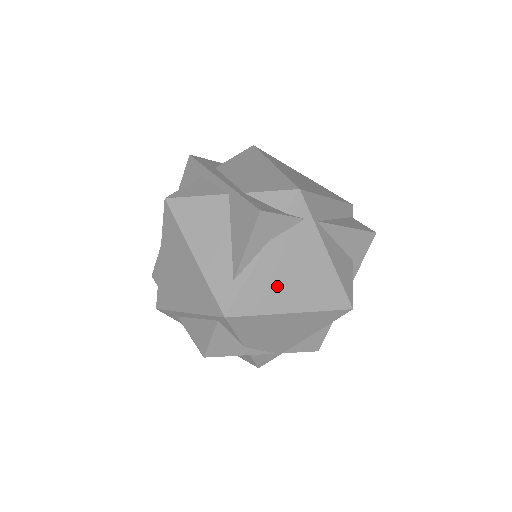
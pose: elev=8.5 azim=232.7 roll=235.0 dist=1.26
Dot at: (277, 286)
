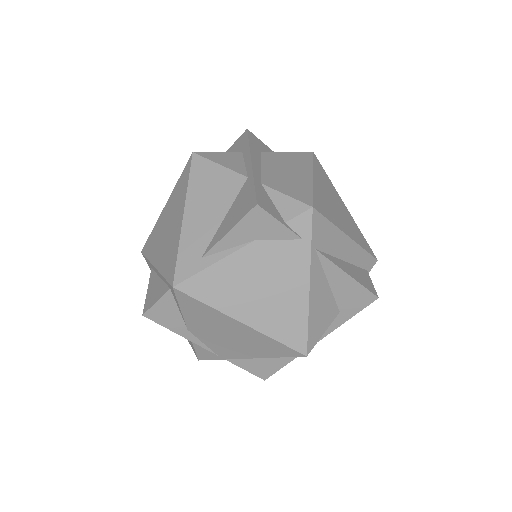
Dot at: (240, 288)
